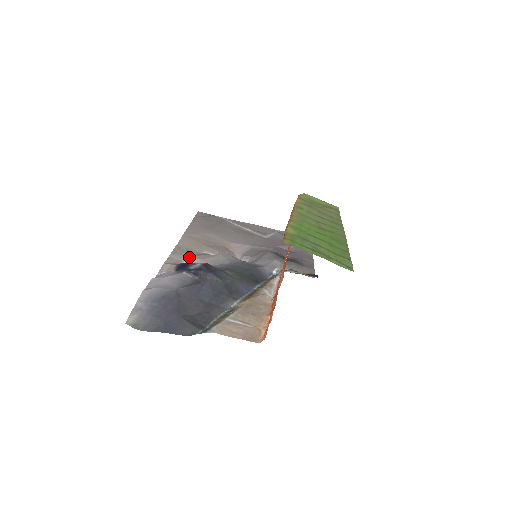
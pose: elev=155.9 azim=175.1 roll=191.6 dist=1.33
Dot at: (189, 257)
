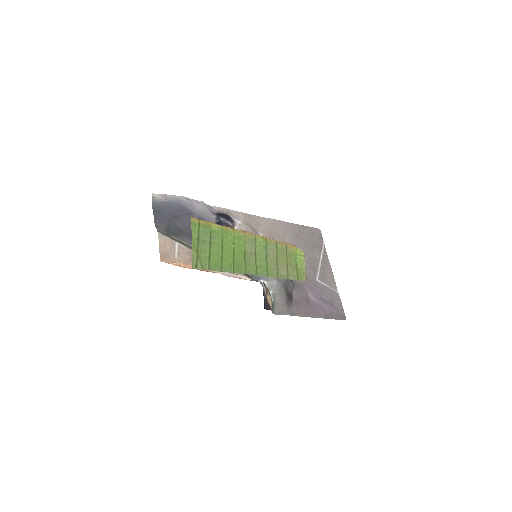
Dot at: (245, 223)
